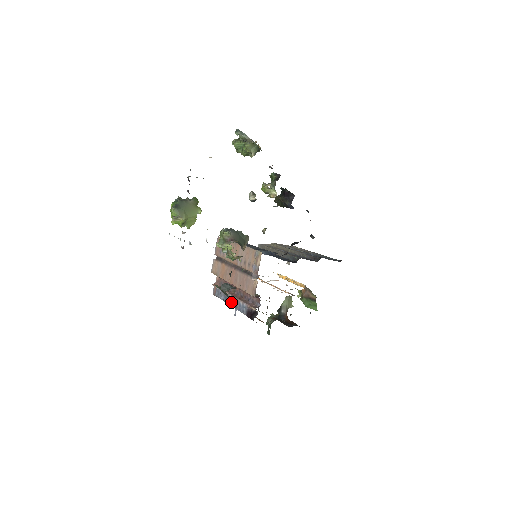
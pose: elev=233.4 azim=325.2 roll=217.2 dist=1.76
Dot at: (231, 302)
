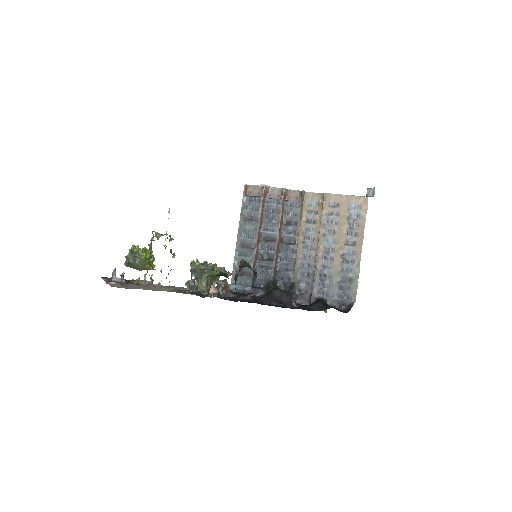
Dot at: occluded
